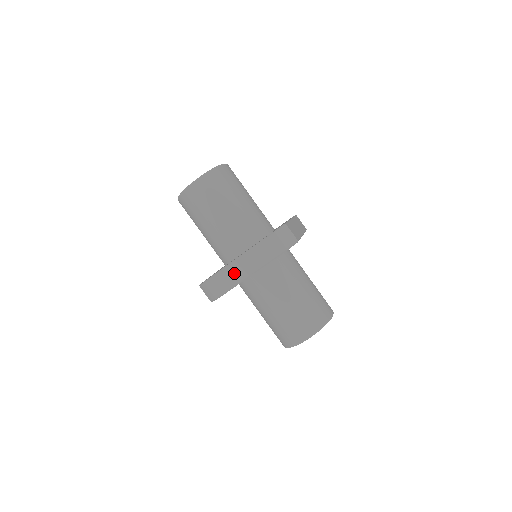
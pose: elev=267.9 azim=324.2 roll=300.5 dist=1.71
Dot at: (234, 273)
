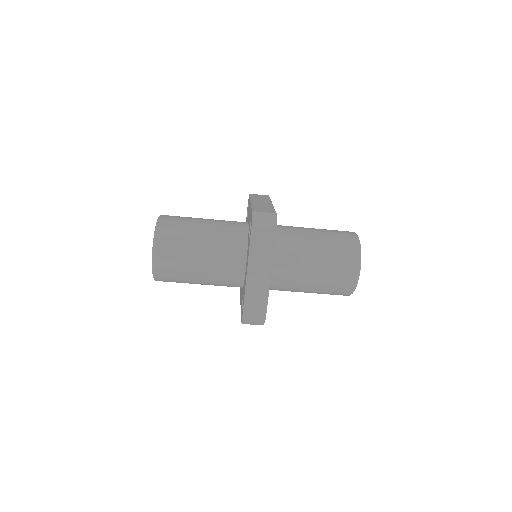
Dot at: (257, 288)
